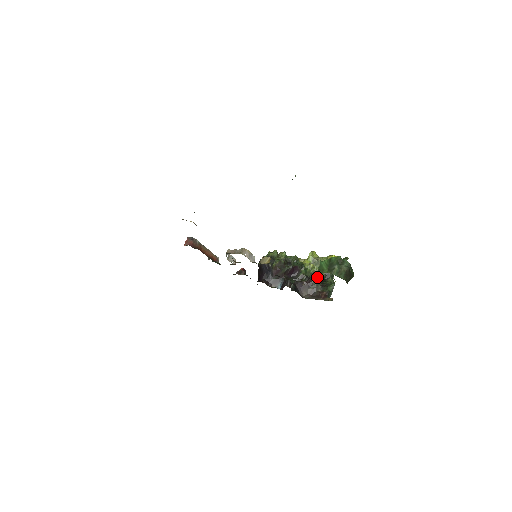
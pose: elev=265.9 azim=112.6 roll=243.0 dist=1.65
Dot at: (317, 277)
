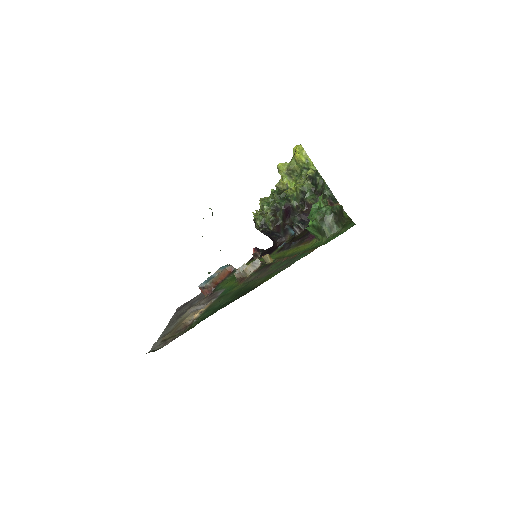
Dot at: (308, 194)
